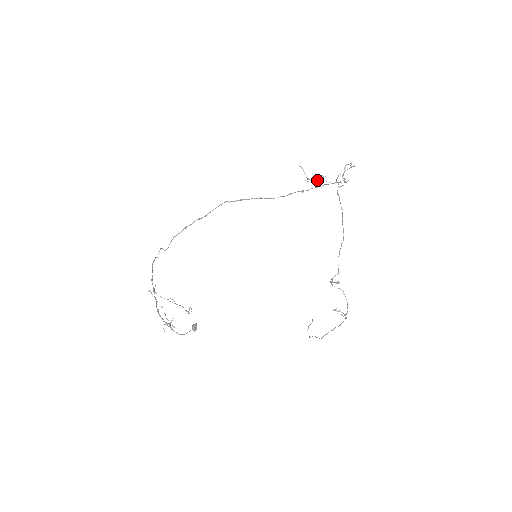
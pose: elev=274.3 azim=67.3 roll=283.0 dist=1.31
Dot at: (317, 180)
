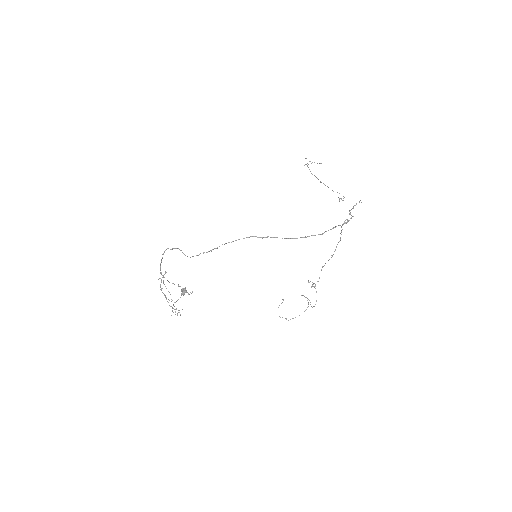
Dot at: (318, 179)
